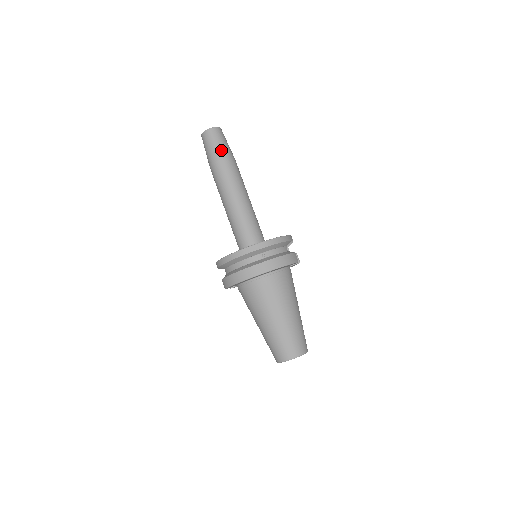
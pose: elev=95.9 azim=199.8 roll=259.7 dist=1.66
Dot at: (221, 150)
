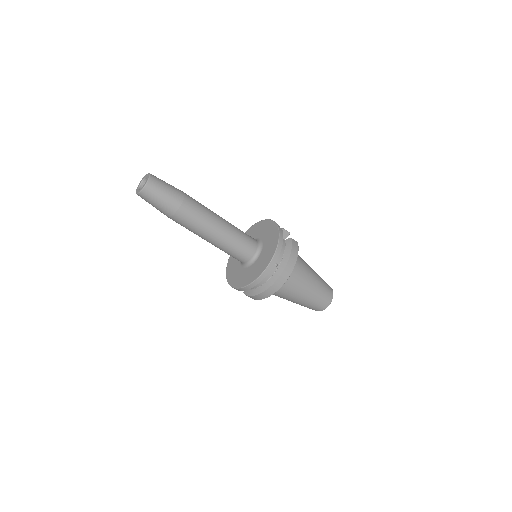
Dot at: (172, 200)
